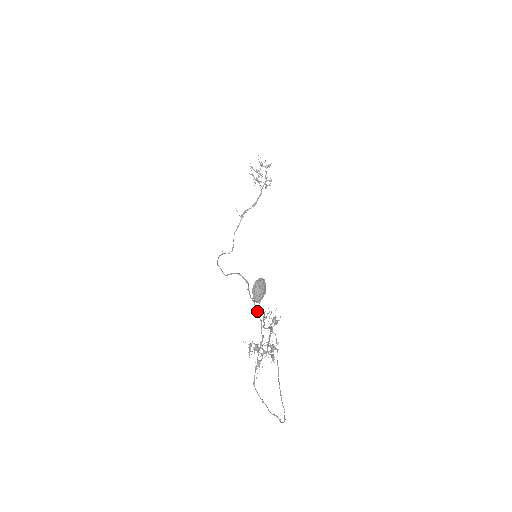
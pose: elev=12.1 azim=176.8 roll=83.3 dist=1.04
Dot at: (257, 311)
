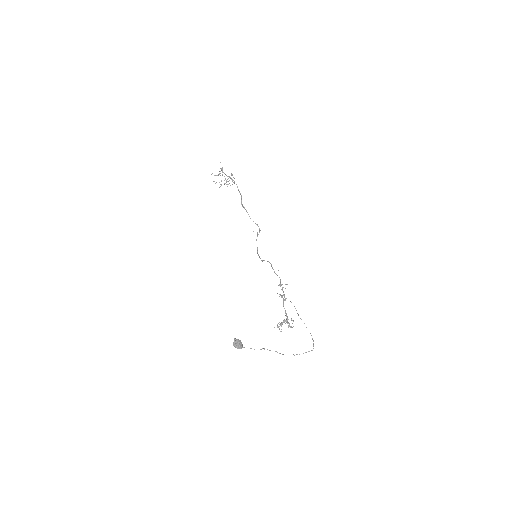
Dot at: occluded
